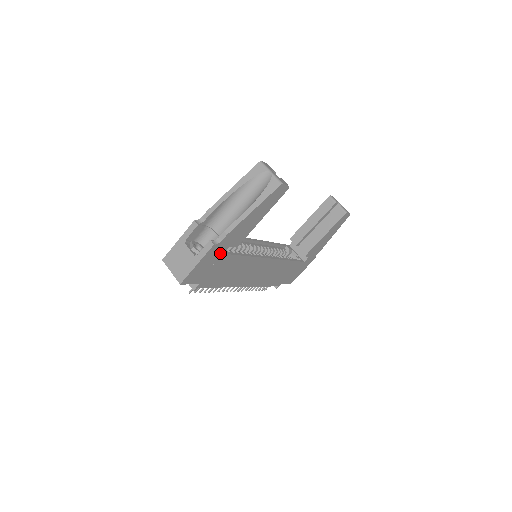
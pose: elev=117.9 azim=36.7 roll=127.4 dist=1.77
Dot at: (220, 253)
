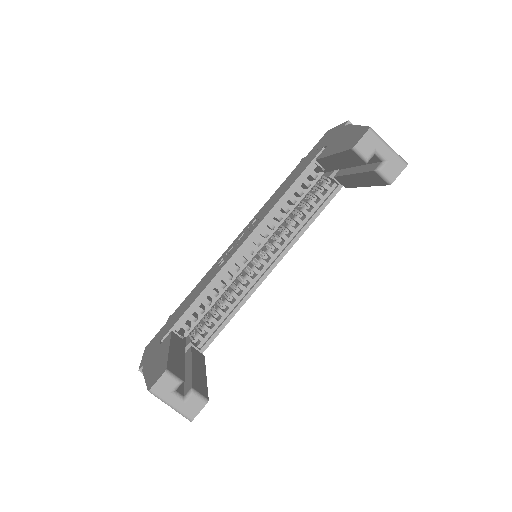
Dot at: occluded
